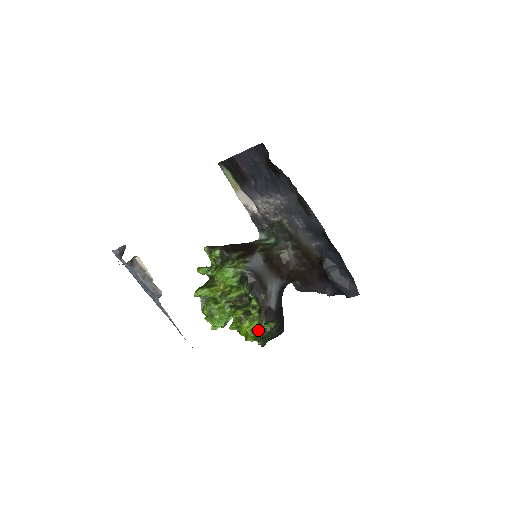
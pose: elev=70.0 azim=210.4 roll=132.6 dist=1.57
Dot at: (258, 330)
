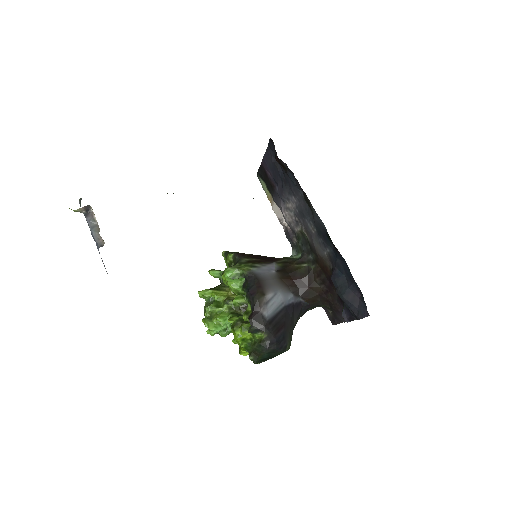
Dot at: (250, 341)
